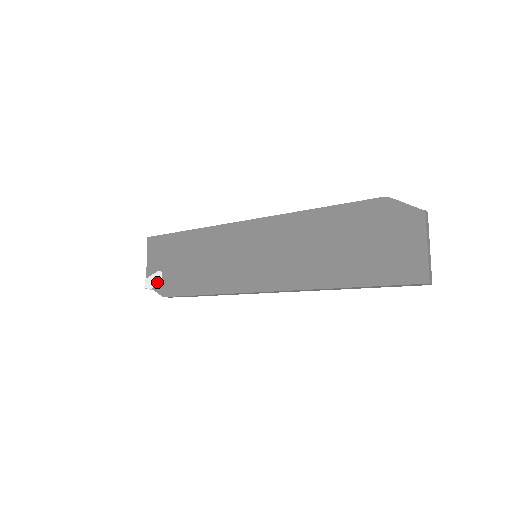
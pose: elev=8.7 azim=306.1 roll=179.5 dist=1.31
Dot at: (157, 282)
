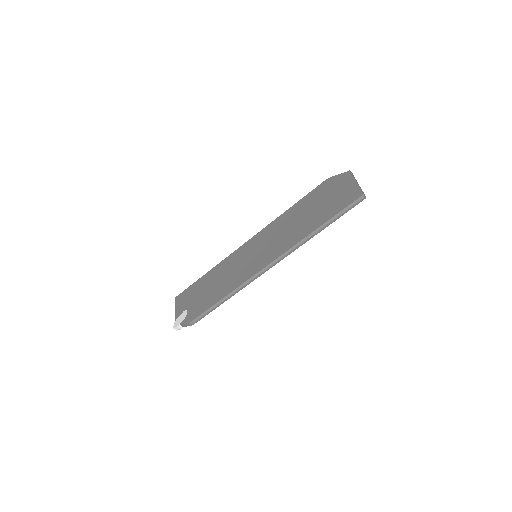
Dot at: (184, 317)
